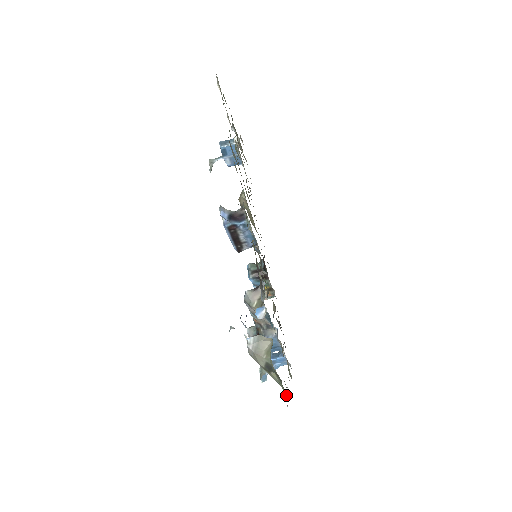
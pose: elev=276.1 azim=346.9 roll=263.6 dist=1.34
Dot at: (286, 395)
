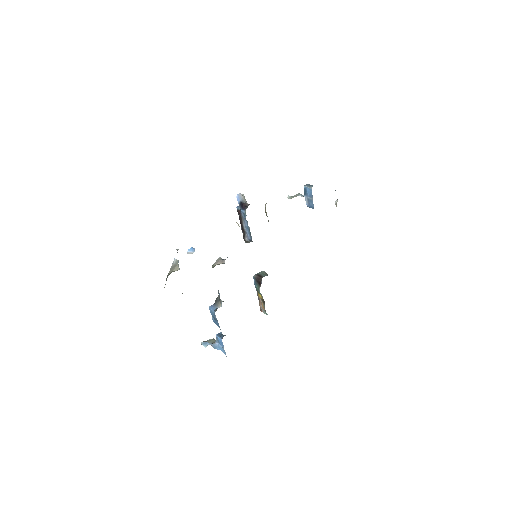
Dot at: occluded
